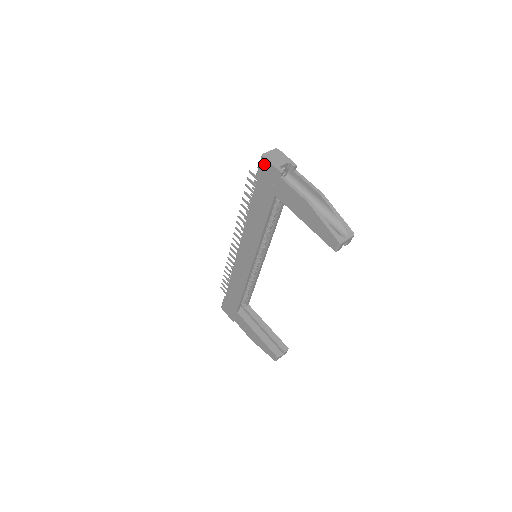
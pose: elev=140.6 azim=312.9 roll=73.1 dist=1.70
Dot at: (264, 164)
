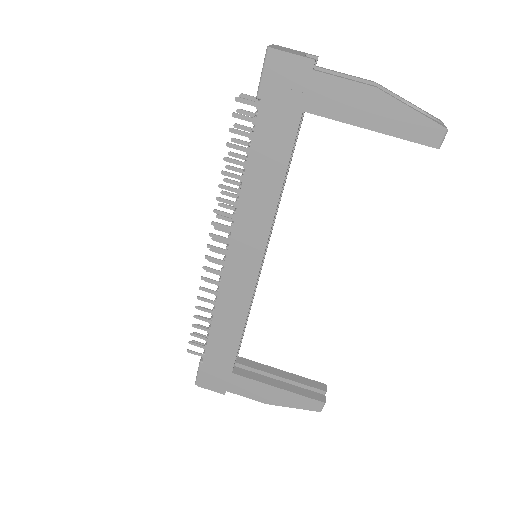
Dot at: (275, 62)
